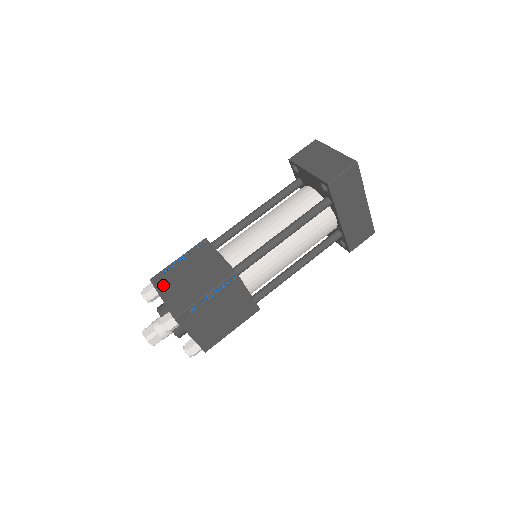
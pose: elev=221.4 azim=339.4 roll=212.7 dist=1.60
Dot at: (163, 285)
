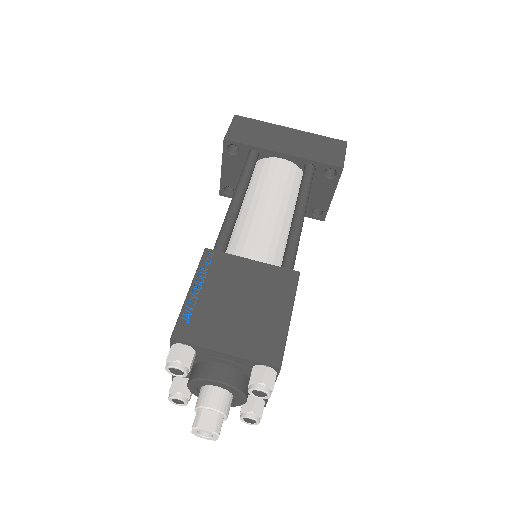
Dot at: occluded
